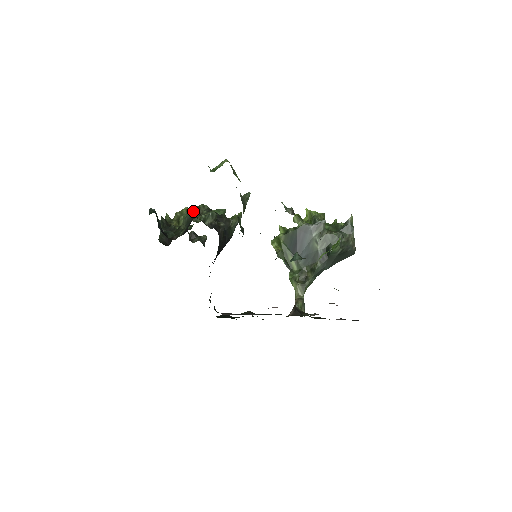
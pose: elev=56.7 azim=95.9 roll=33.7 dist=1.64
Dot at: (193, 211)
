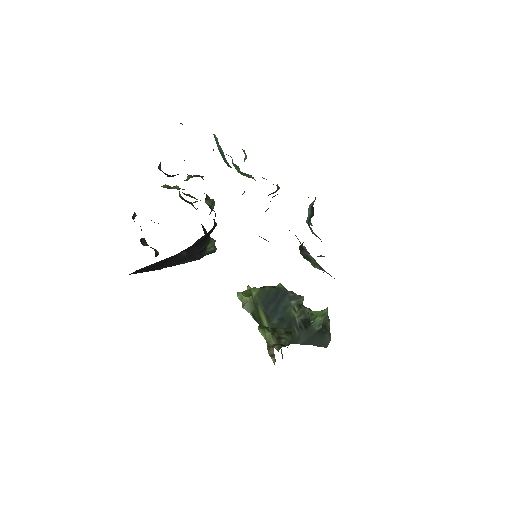
Dot at: occluded
